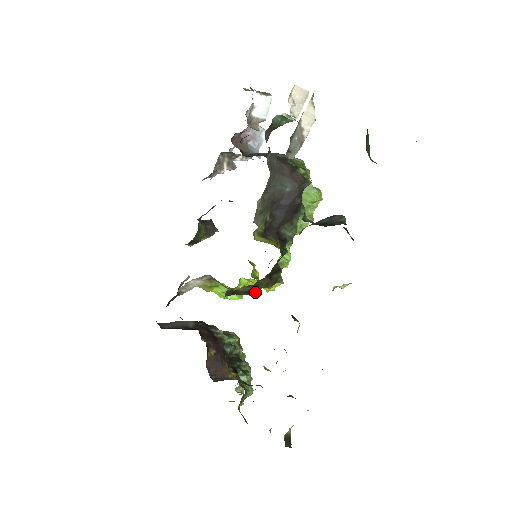
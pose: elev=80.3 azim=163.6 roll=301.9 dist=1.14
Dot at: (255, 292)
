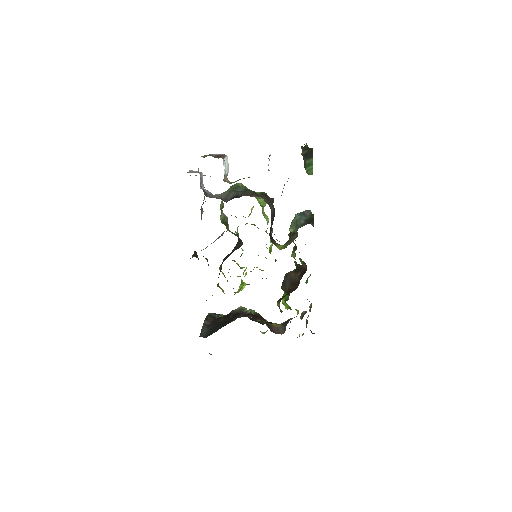
Dot at: occluded
